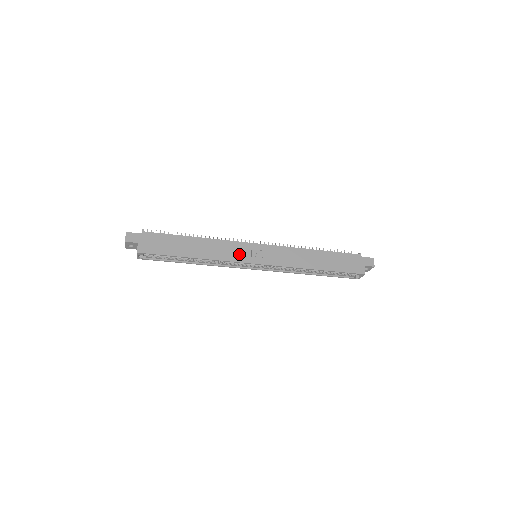
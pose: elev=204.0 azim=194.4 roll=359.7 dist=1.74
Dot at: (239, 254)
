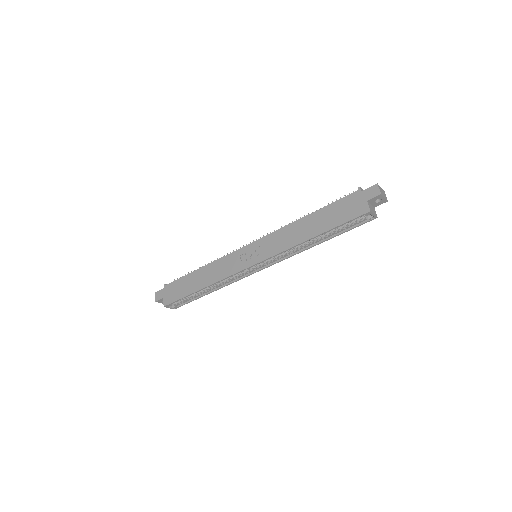
Dot at: (235, 265)
